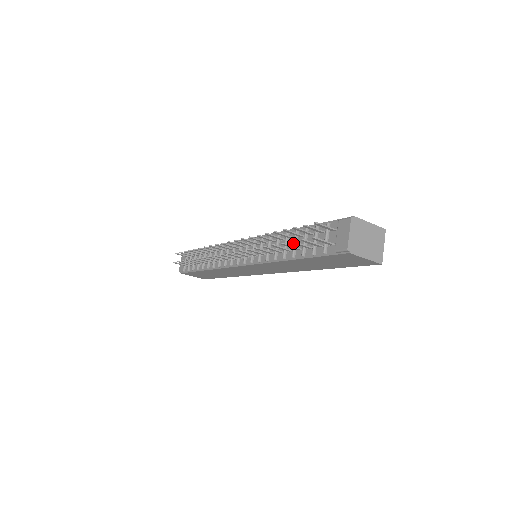
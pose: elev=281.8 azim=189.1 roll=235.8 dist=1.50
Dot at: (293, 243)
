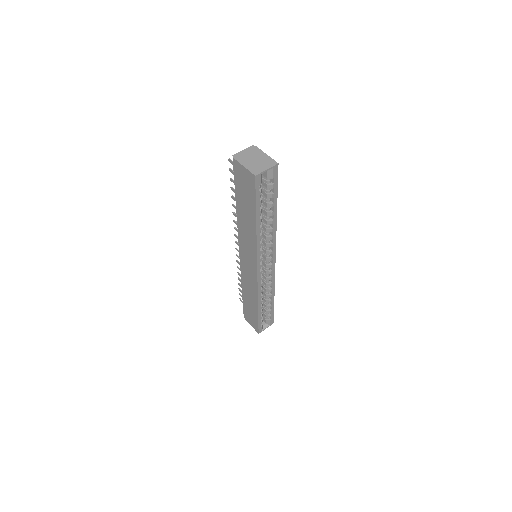
Dot at: (232, 181)
